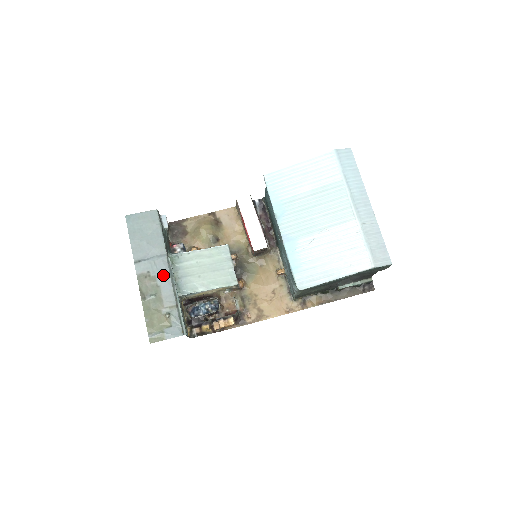
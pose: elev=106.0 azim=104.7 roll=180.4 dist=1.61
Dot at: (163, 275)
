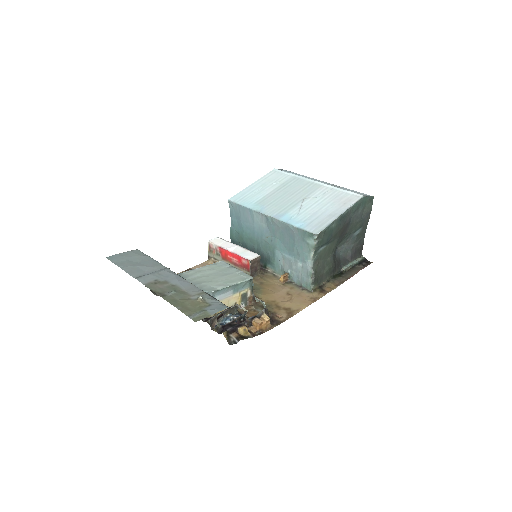
Dot at: (174, 278)
